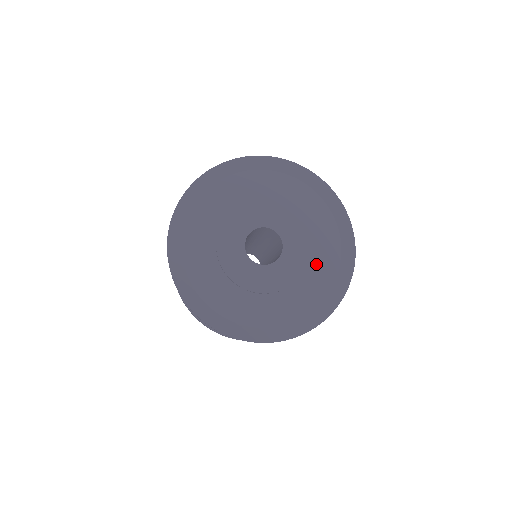
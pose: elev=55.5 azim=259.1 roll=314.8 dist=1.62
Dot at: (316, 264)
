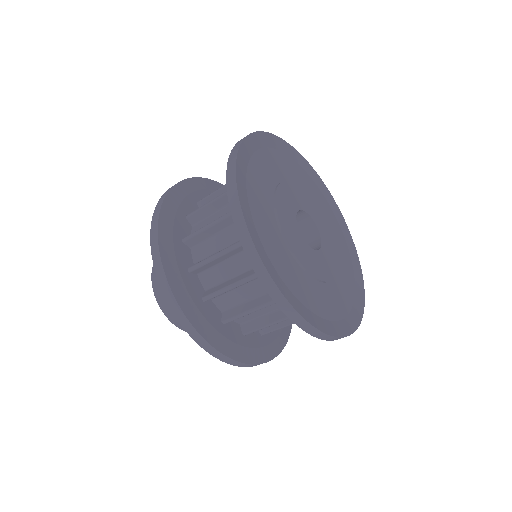
Dot at: (331, 292)
